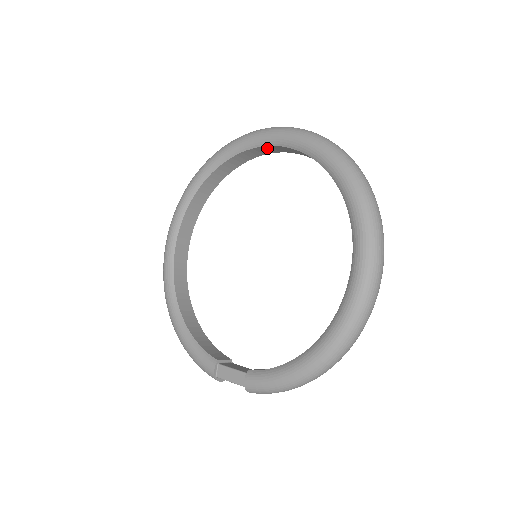
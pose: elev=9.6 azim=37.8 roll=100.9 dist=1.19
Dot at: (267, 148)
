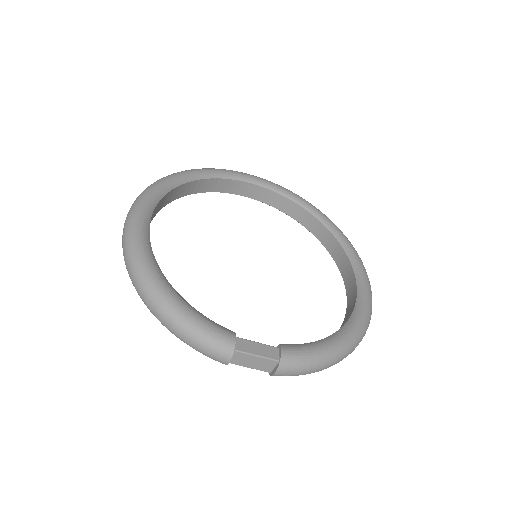
Dot at: (257, 189)
